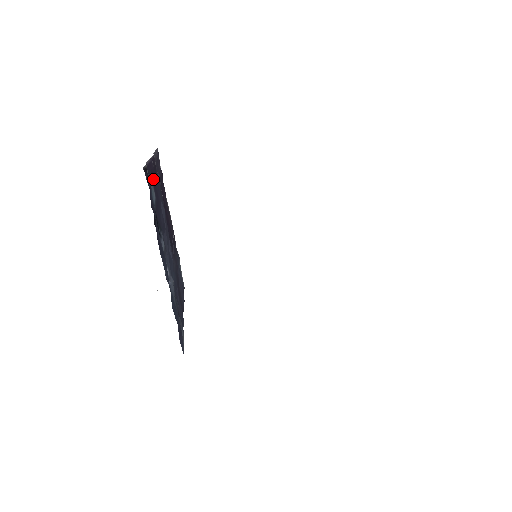
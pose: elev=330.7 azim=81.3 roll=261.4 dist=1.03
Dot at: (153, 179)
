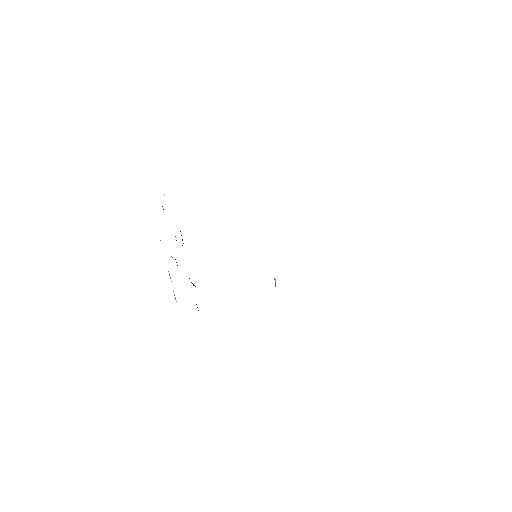
Dot at: occluded
